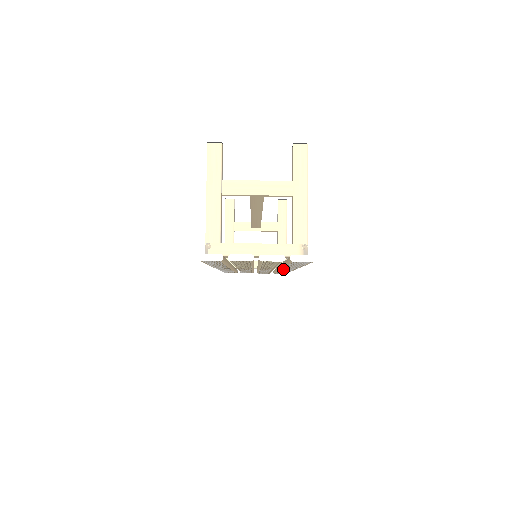
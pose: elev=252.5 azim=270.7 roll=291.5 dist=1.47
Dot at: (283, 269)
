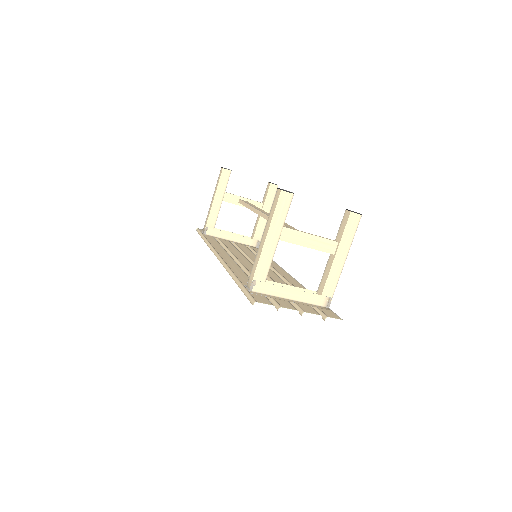
Dot at: occluded
